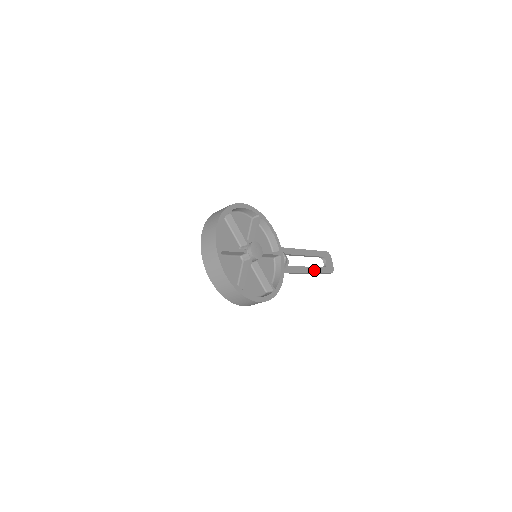
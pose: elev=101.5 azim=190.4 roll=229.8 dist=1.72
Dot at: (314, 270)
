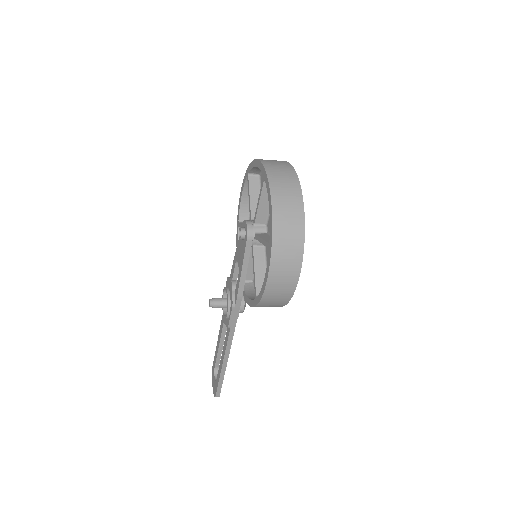
Dot at: occluded
